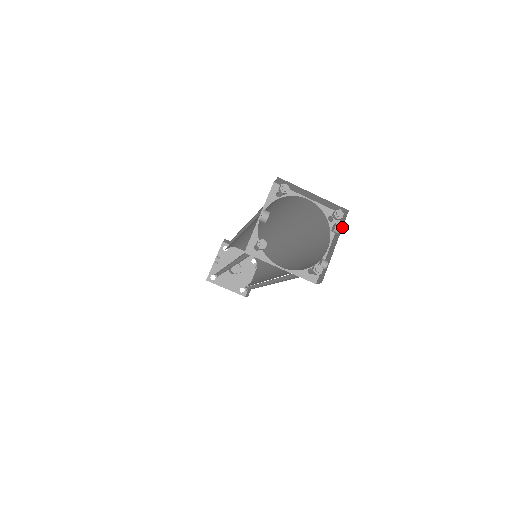
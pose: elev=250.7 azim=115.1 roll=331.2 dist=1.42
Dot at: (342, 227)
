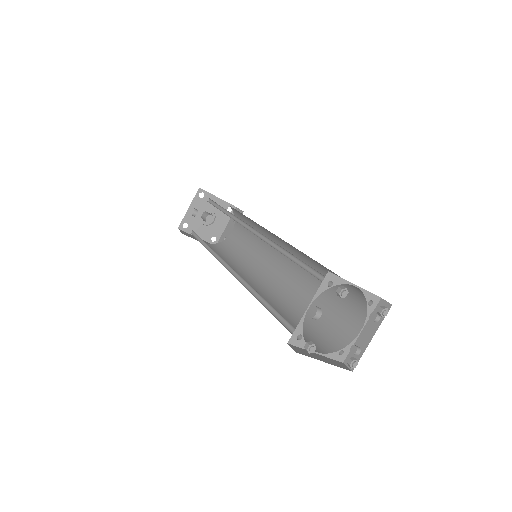
Dot at: (382, 320)
